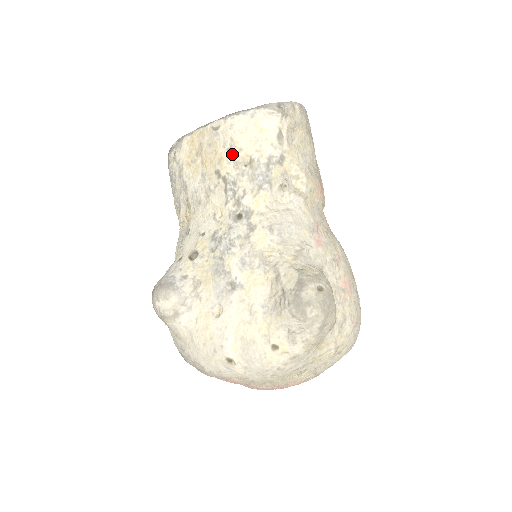
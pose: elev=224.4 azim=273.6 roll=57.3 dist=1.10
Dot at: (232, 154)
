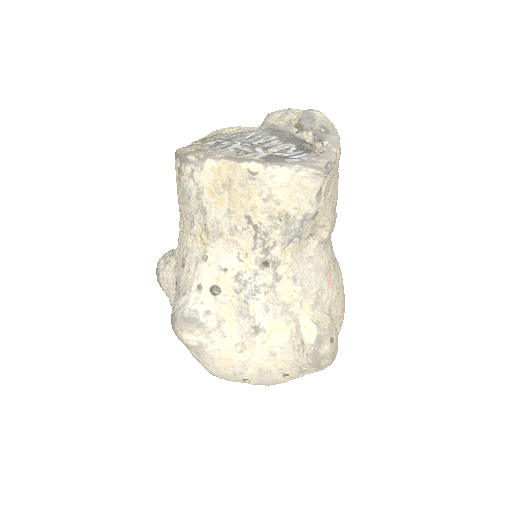
Dot at: (268, 206)
